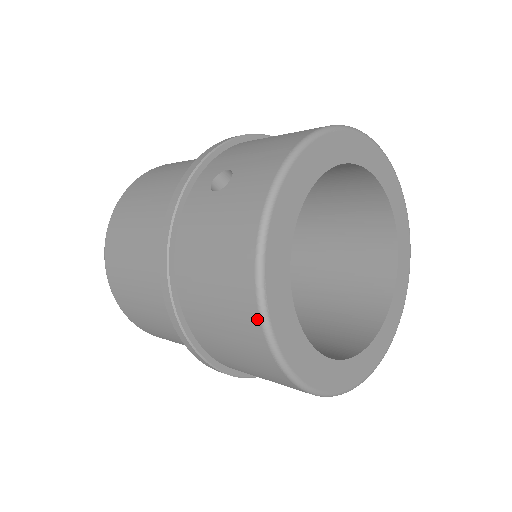
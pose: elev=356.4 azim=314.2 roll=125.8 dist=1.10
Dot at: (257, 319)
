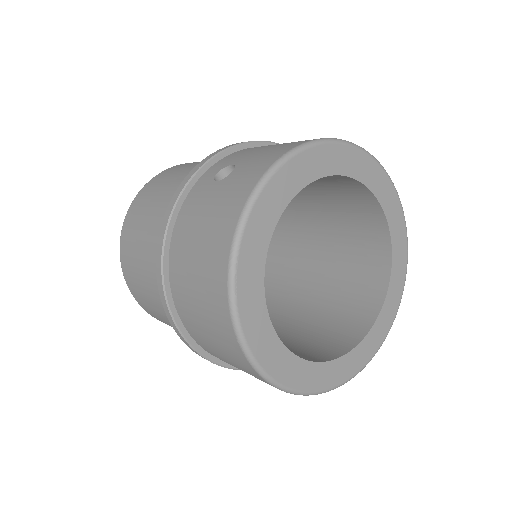
Dot at: (226, 297)
